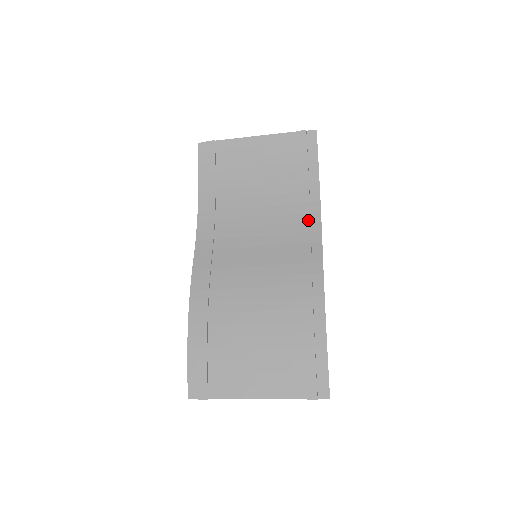
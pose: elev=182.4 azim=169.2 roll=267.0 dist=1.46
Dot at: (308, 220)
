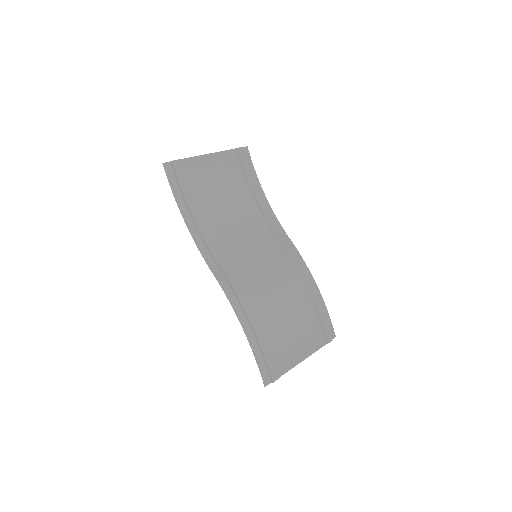
Dot at: (271, 219)
